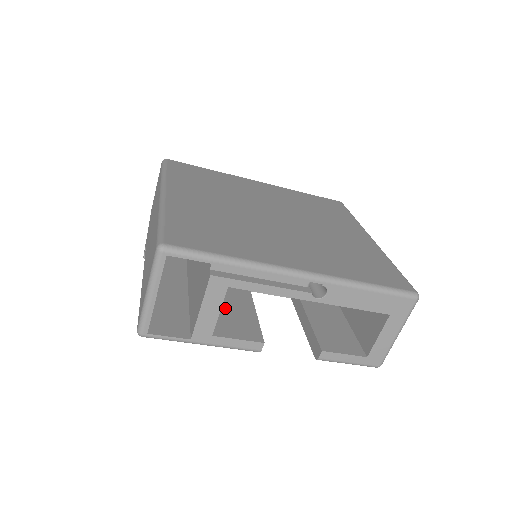
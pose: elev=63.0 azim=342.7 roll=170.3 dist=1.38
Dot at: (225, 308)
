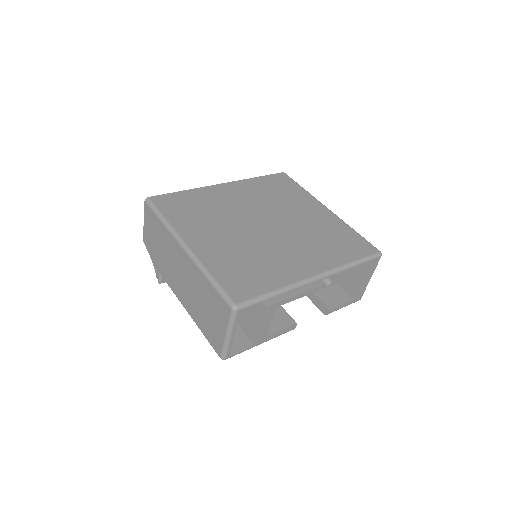
Dot at: occluded
